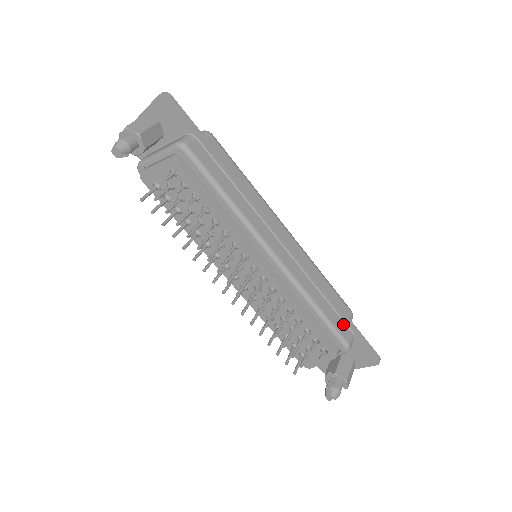
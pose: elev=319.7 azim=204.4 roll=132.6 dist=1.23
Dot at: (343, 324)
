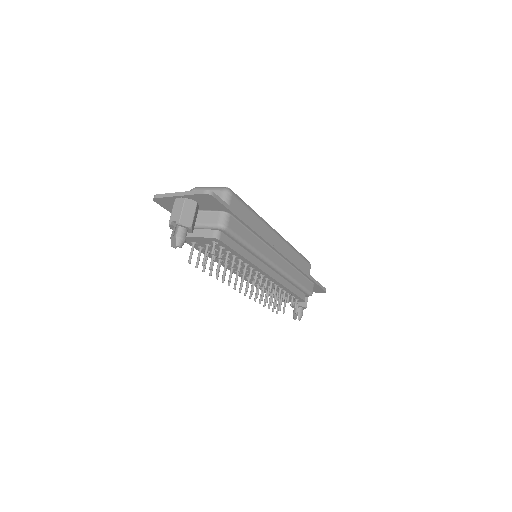
Dot at: (309, 282)
